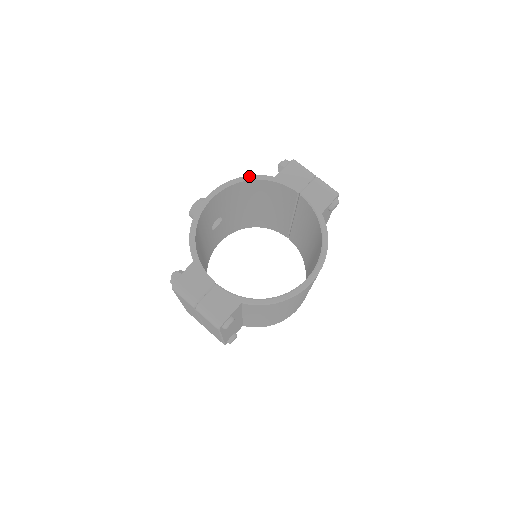
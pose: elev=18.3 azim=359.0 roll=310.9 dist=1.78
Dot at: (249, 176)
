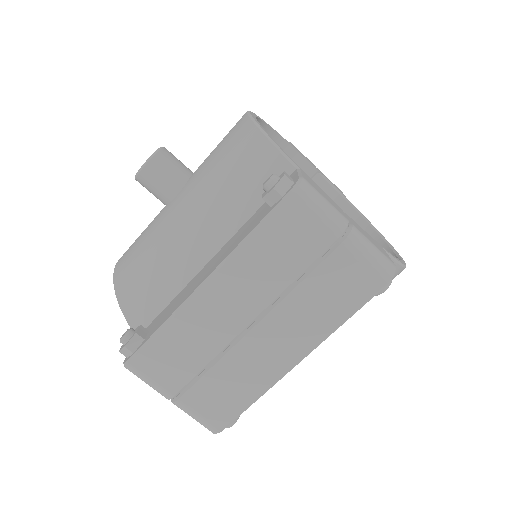
Dot at: (270, 126)
